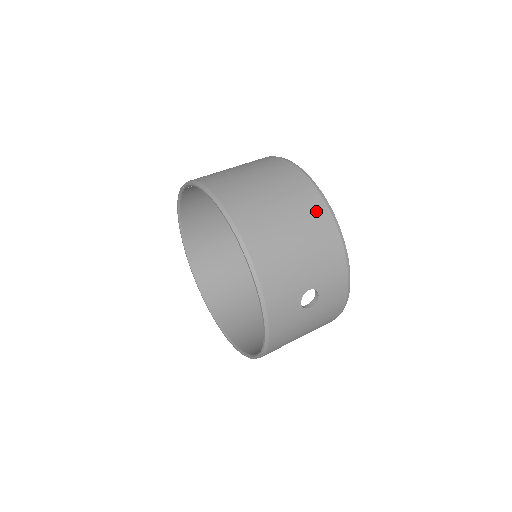
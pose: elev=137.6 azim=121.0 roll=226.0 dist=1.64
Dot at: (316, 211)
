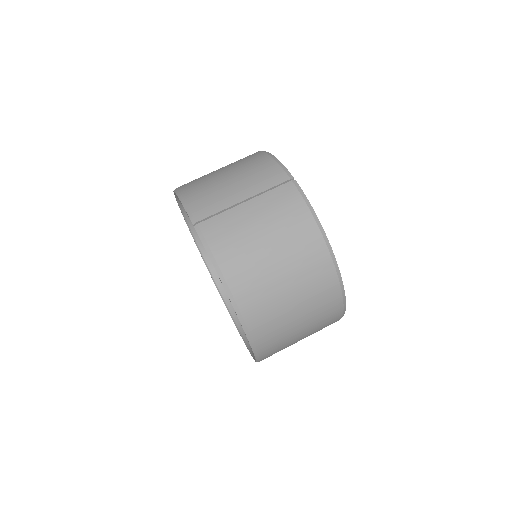
Dot at: (330, 308)
